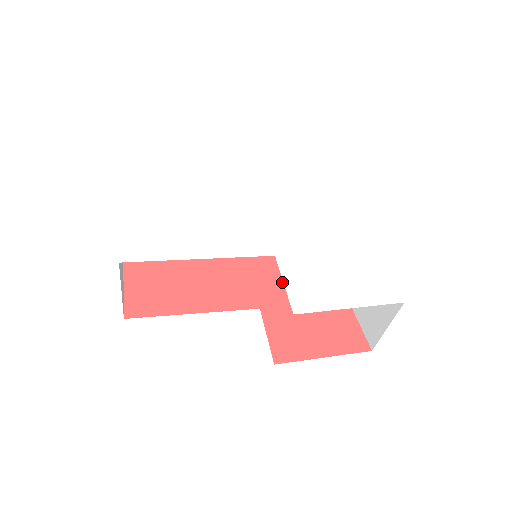
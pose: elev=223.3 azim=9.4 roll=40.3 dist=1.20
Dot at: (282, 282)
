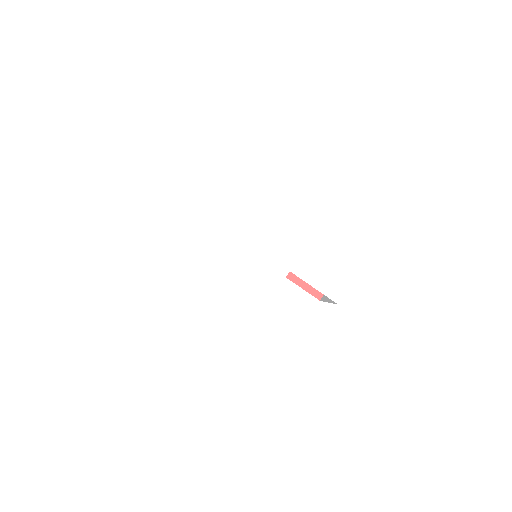
Dot at: occluded
